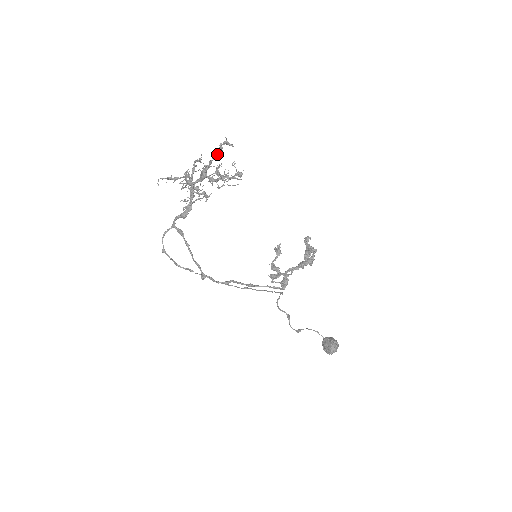
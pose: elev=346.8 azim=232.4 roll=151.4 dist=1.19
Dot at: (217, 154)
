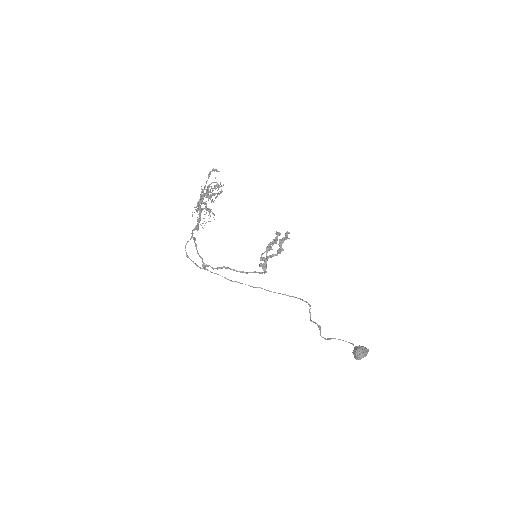
Dot at: (215, 182)
